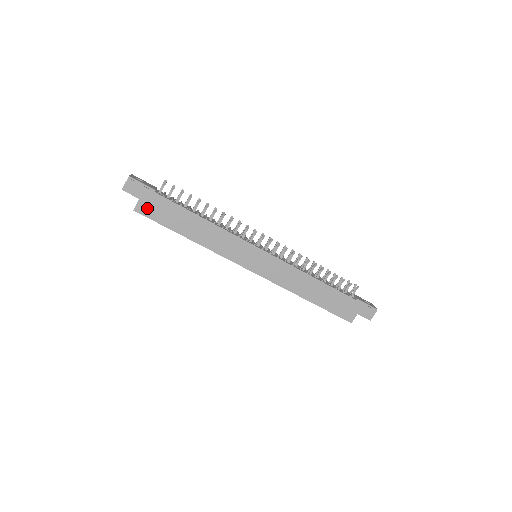
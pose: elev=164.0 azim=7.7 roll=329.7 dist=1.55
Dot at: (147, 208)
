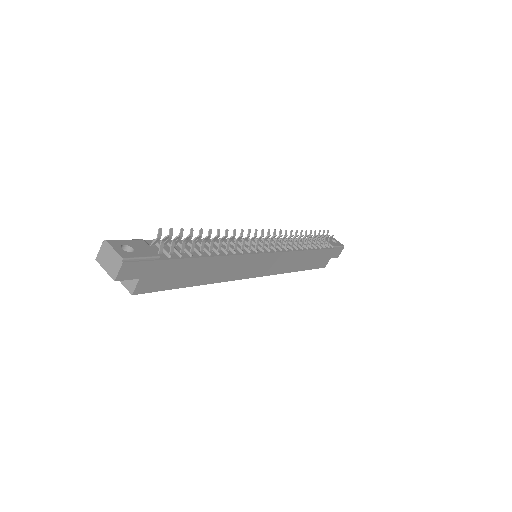
Dot at: (150, 283)
